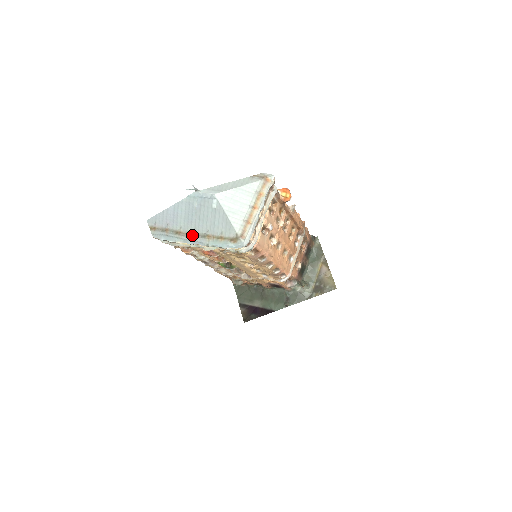
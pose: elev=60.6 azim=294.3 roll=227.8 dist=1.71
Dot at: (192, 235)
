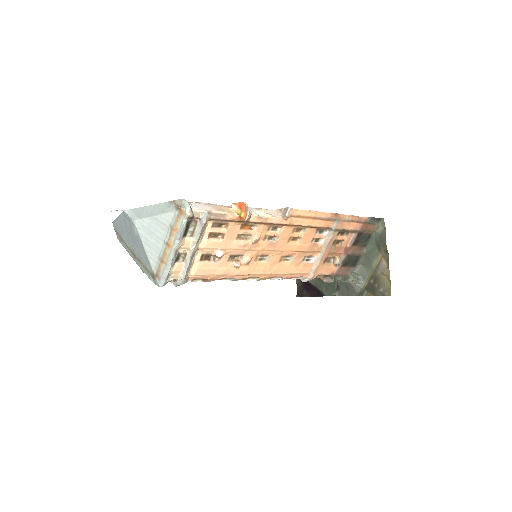
Dot at: (133, 254)
